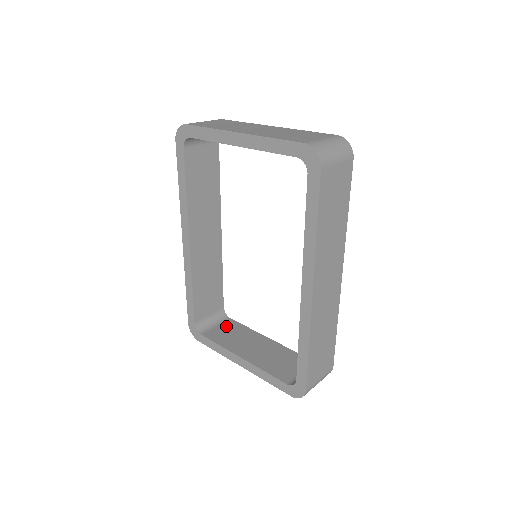
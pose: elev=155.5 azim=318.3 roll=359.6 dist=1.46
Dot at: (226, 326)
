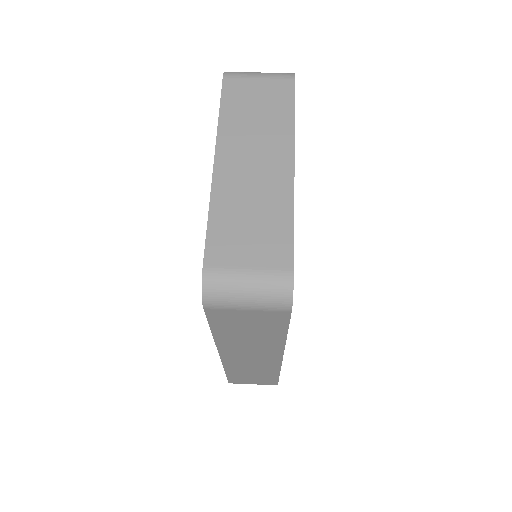
Dot at: occluded
